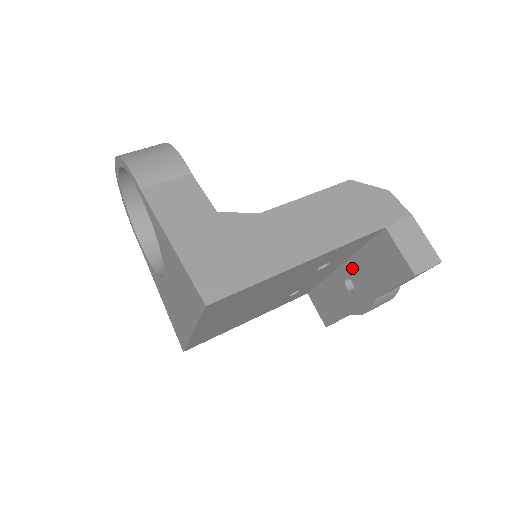
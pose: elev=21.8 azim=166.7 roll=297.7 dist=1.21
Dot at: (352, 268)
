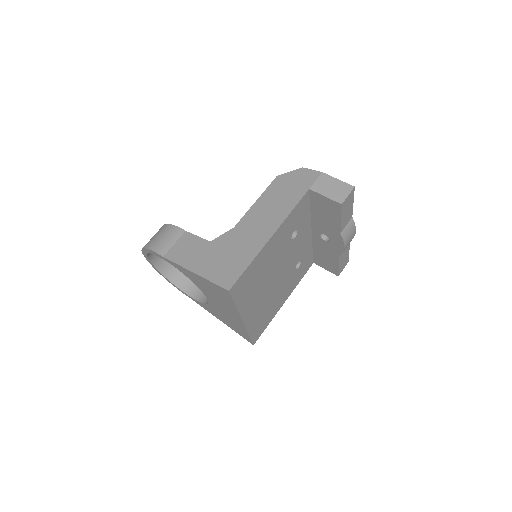
Dot at: (317, 226)
